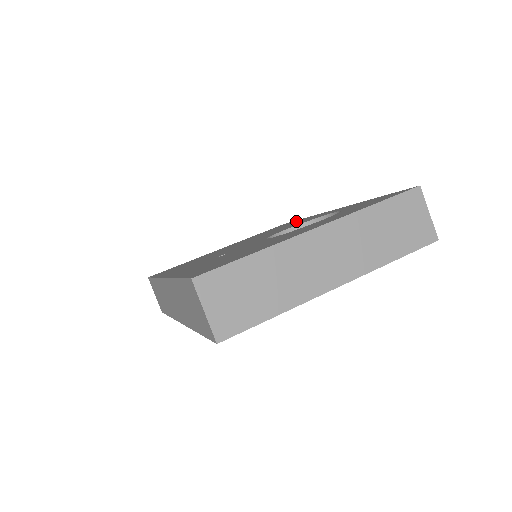
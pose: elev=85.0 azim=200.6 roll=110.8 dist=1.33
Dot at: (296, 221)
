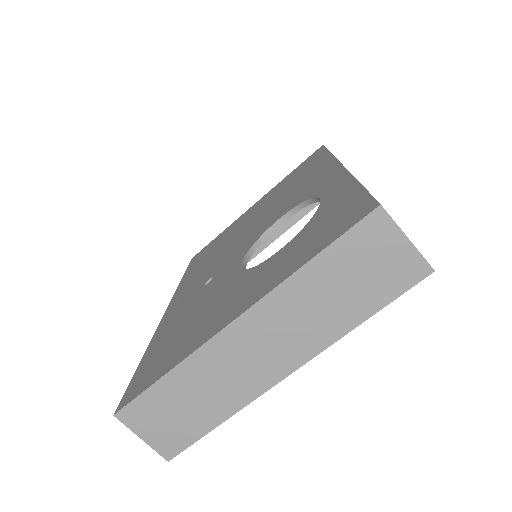
Dot at: (318, 162)
